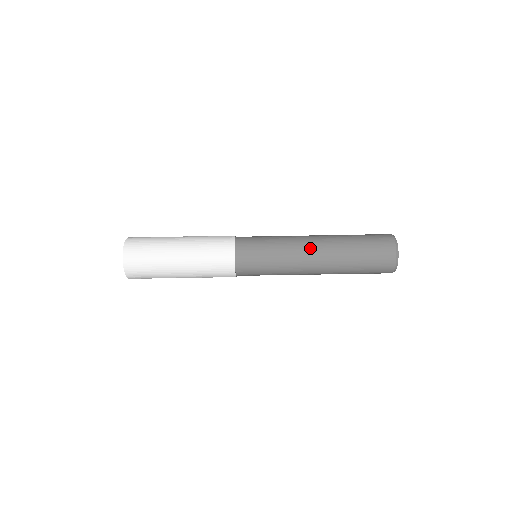
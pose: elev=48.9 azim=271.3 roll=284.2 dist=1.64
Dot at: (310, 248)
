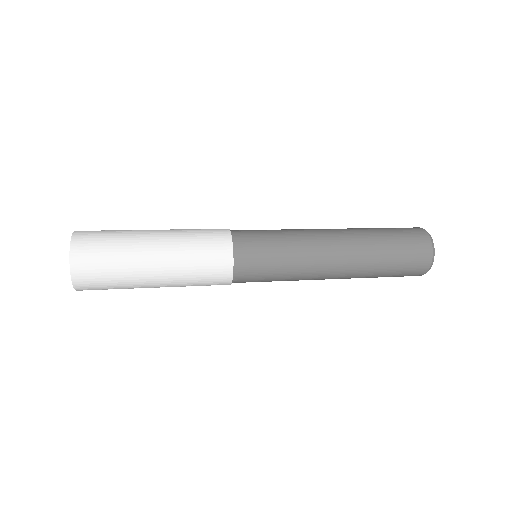
Dot at: (330, 267)
